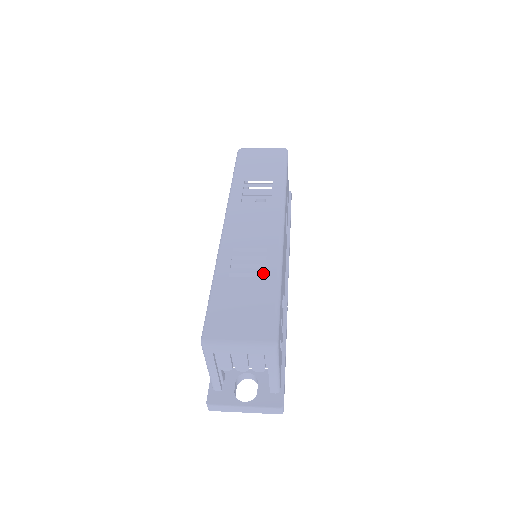
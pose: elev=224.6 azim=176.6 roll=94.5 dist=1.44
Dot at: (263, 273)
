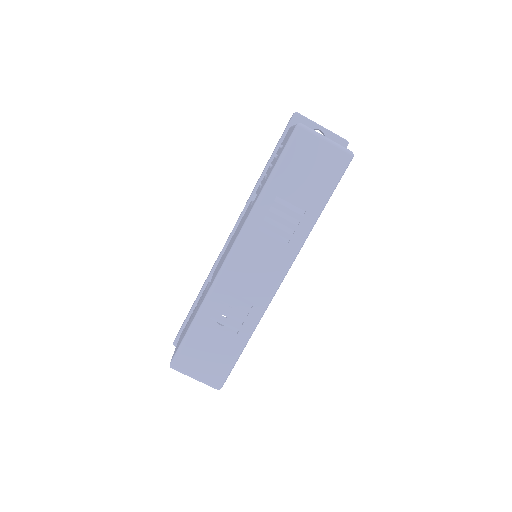
Dot at: (238, 329)
